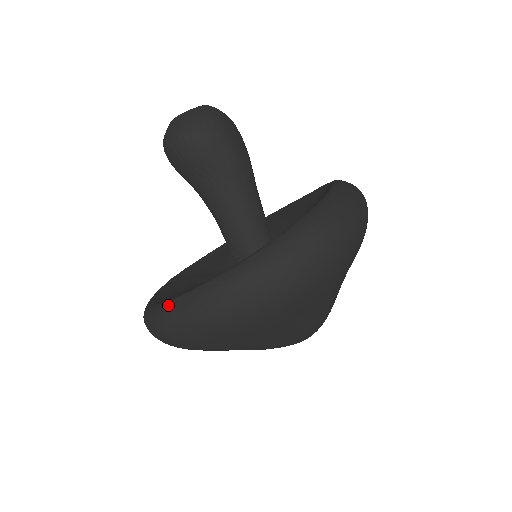
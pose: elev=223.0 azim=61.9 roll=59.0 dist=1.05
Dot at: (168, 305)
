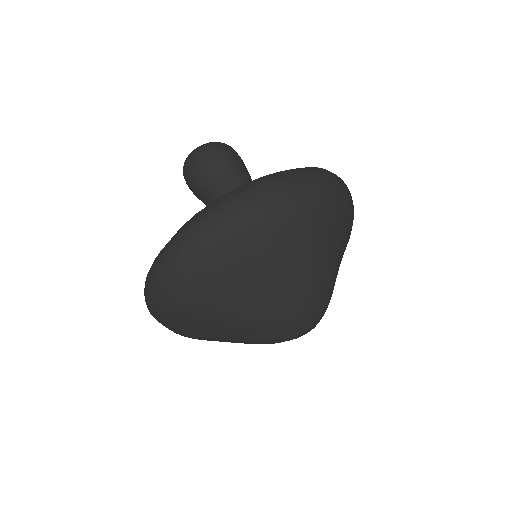
Dot at: (186, 222)
